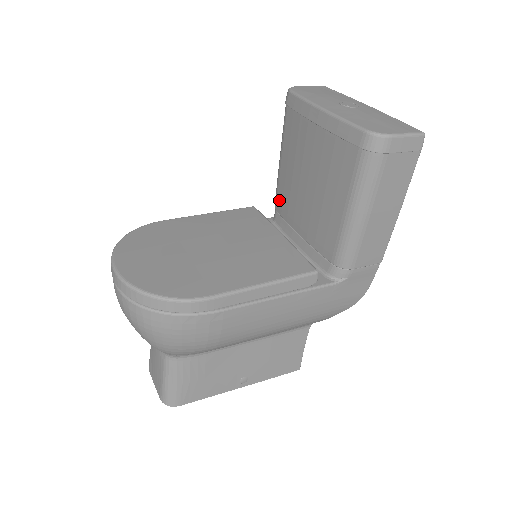
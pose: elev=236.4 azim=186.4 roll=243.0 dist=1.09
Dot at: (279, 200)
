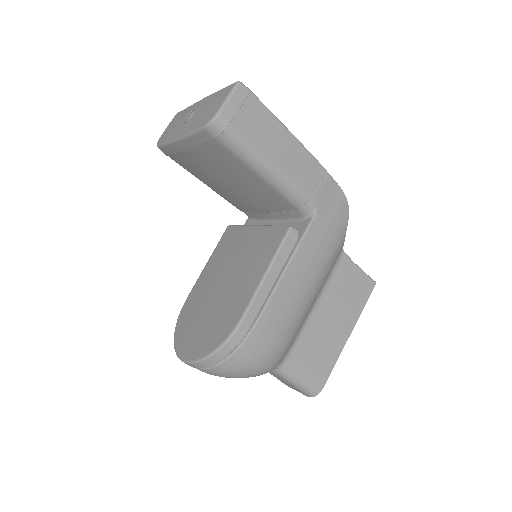
Dot at: (235, 205)
